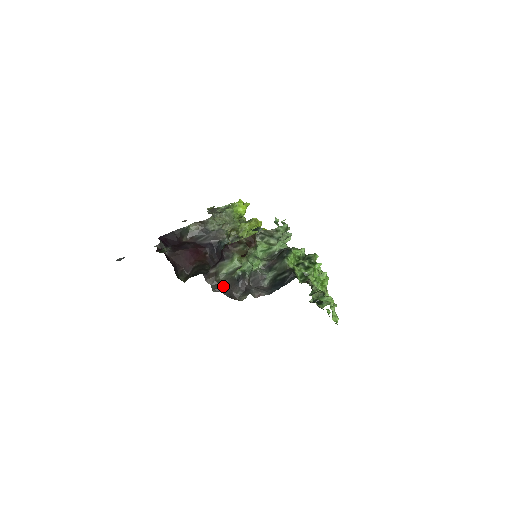
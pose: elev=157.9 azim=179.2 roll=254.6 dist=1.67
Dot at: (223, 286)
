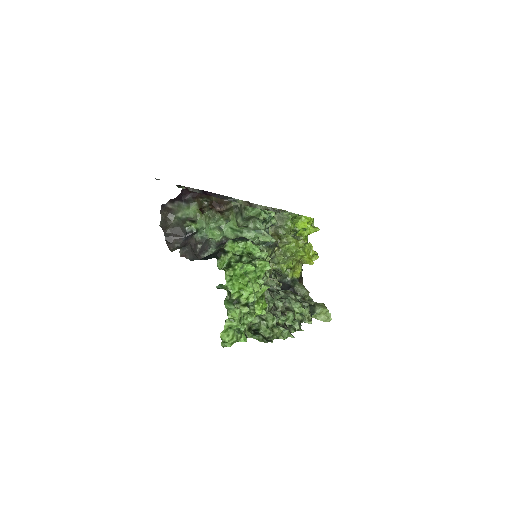
Dot at: (170, 227)
